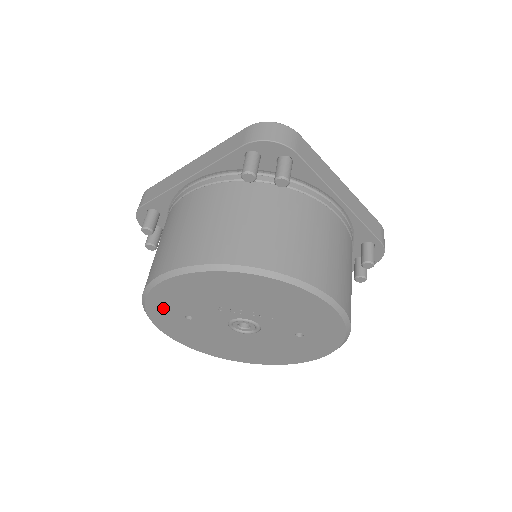
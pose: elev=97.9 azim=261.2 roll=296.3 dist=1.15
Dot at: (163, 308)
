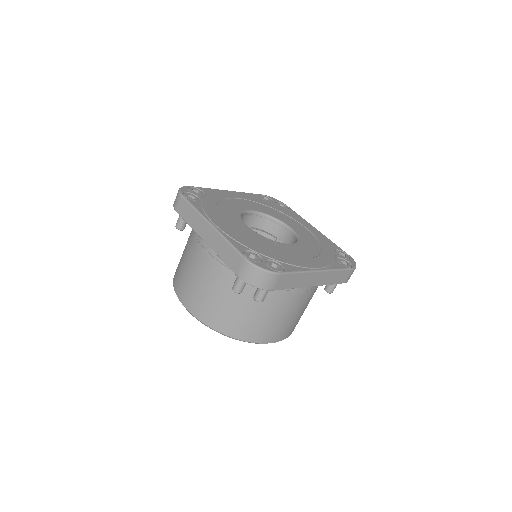
Dot at: occluded
